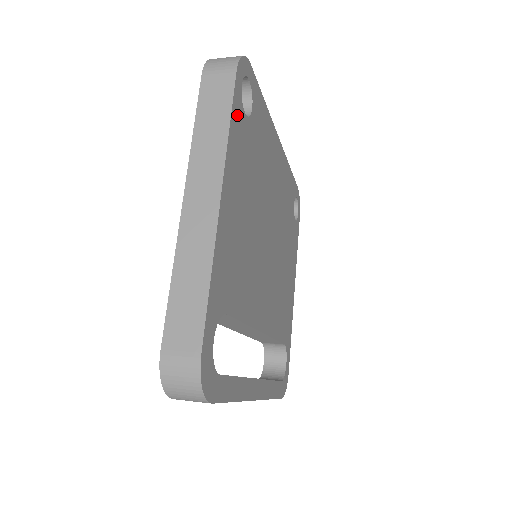
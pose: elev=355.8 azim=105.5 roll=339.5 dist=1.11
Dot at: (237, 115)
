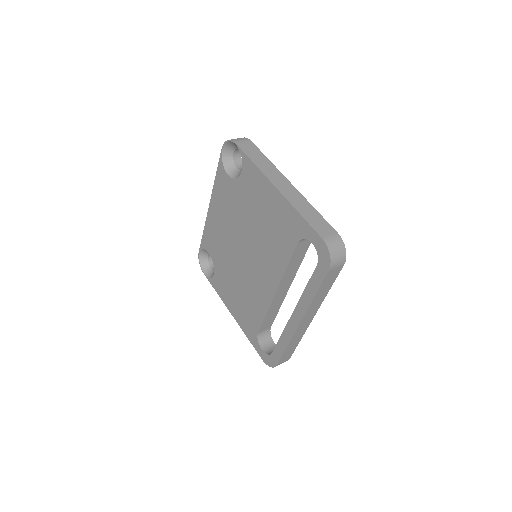
Dot at: occluded
